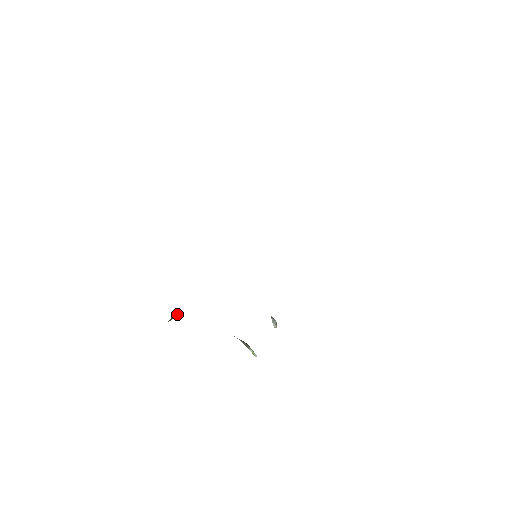
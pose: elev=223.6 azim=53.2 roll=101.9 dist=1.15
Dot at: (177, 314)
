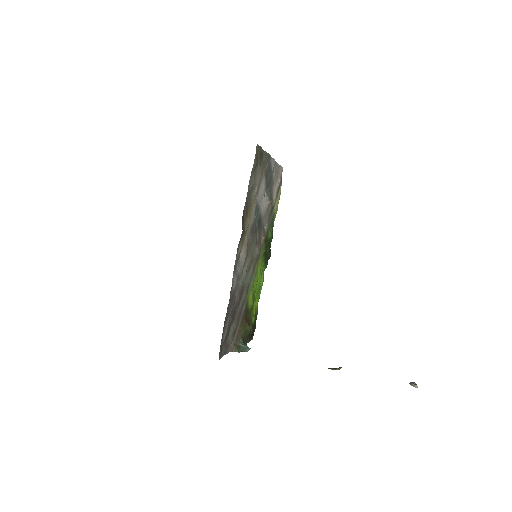
Dot at: (243, 347)
